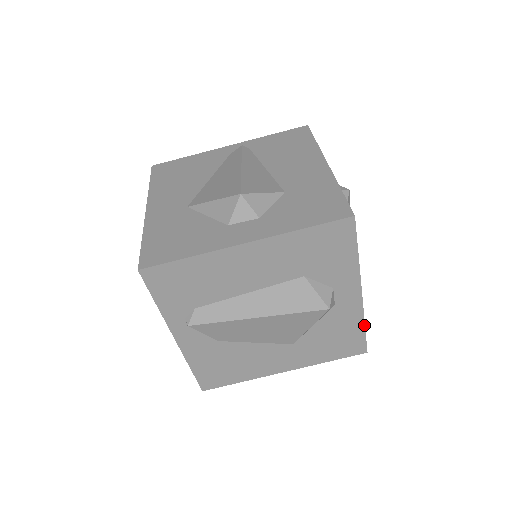
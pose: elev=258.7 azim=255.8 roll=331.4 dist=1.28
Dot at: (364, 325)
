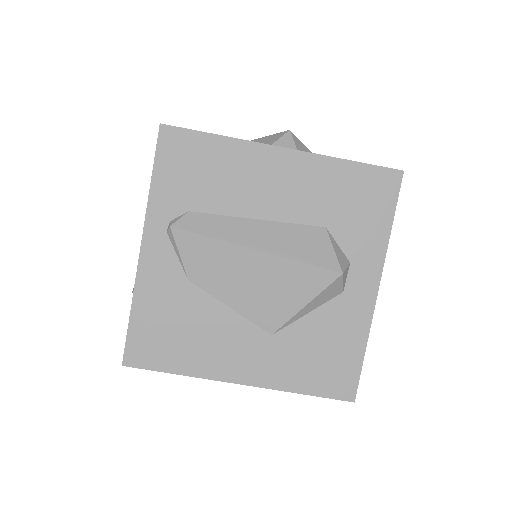
Dot at: (365, 346)
